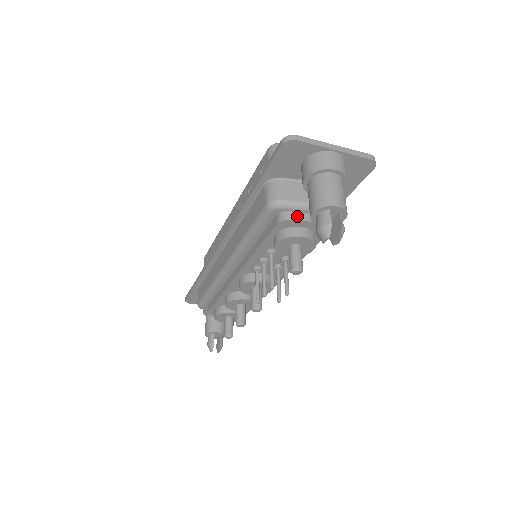
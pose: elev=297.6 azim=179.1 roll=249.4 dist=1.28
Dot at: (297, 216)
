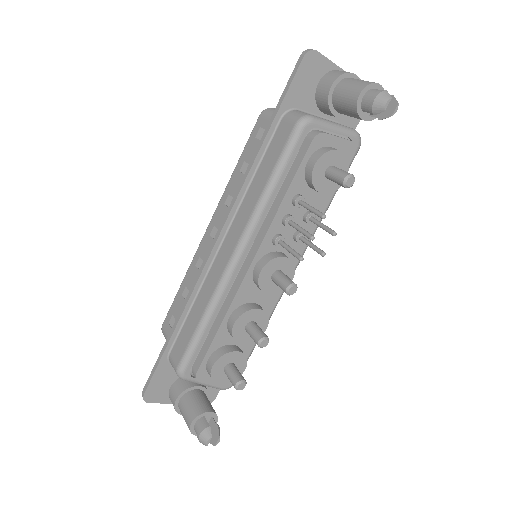
Dot at: (327, 133)
